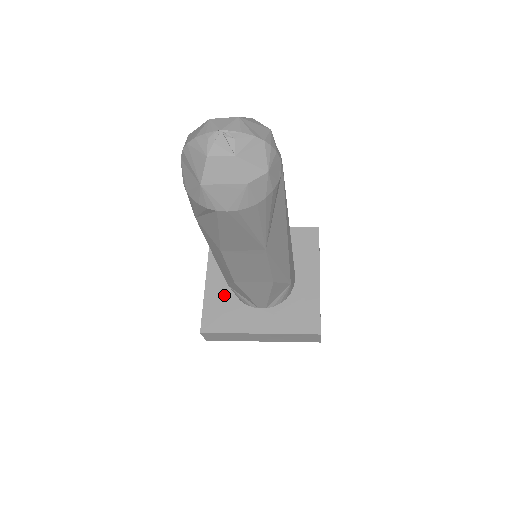
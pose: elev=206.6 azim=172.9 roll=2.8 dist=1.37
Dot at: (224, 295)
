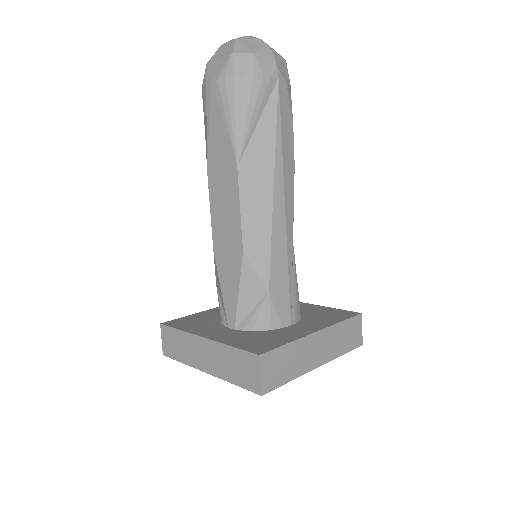
Dot at: (213, 316)
